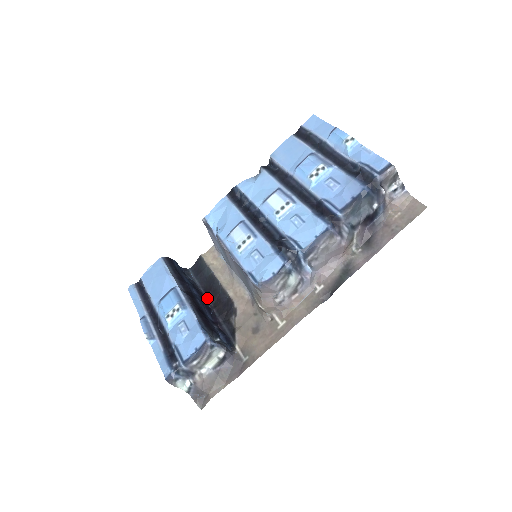
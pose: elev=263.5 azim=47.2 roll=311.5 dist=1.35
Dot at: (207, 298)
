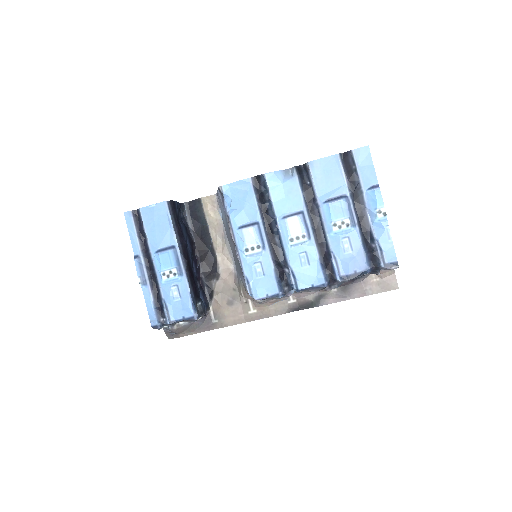
Dot at: (196, 248)
